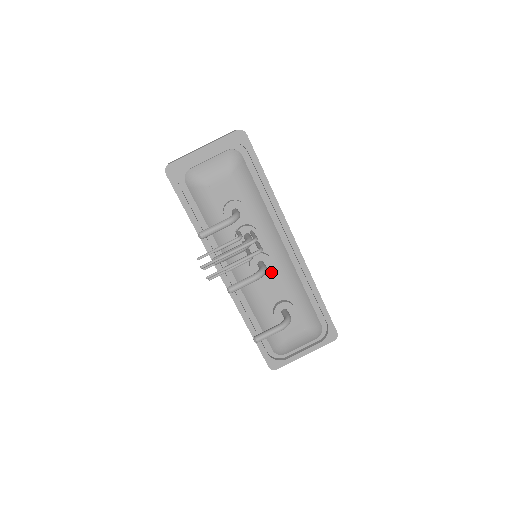
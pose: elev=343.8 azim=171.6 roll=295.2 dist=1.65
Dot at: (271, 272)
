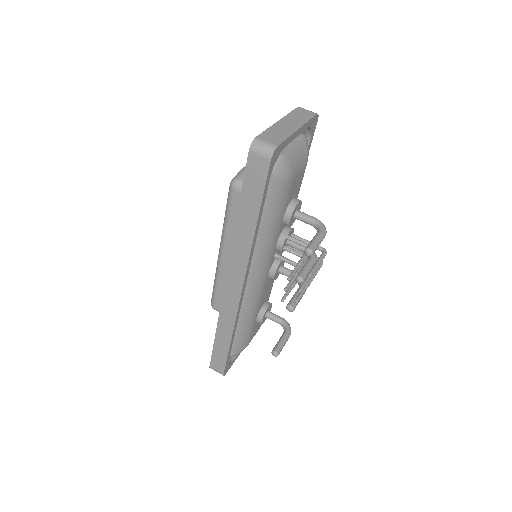
Dot at: occluded
